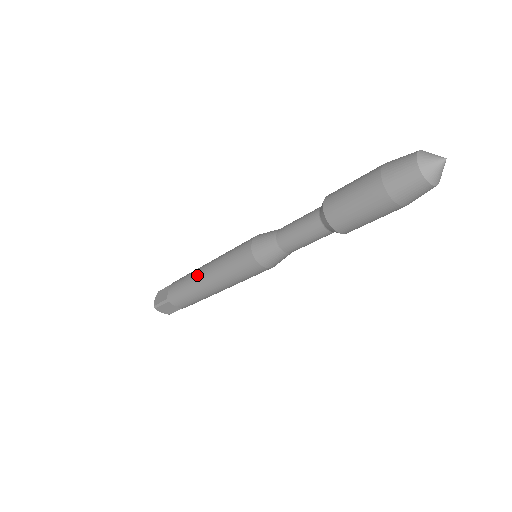
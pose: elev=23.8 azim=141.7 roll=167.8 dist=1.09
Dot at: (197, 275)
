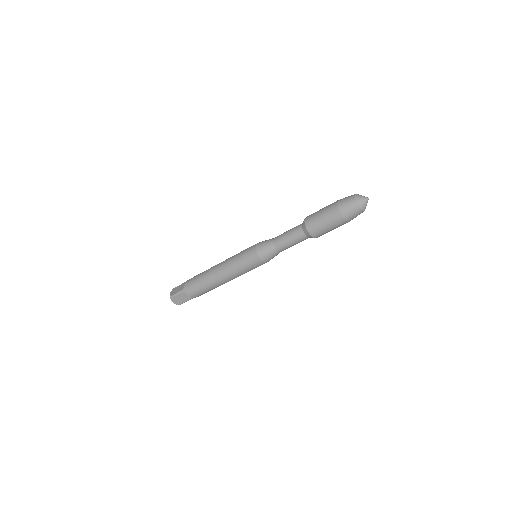
Dot at: (212, 269)
